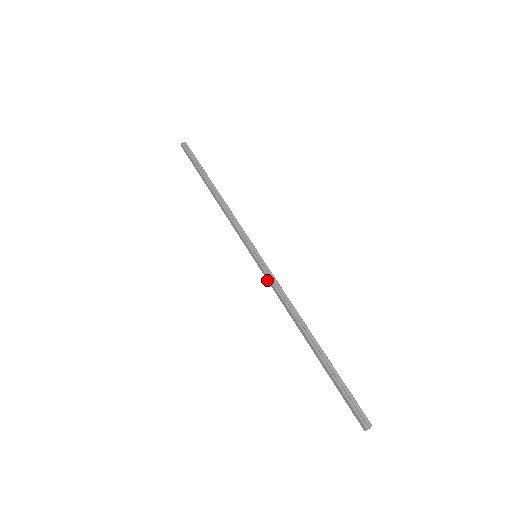
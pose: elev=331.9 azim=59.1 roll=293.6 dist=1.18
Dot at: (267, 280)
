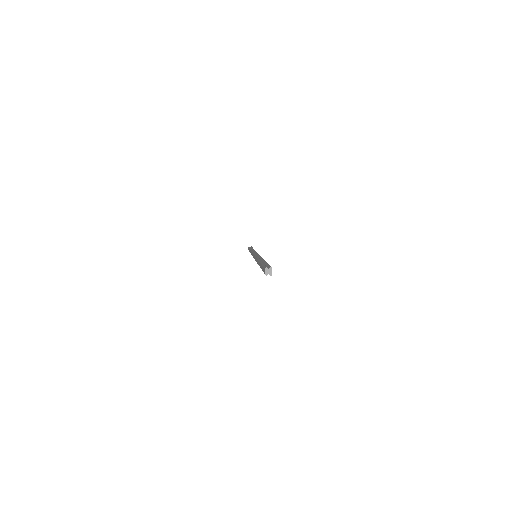
Dot at: occluded
